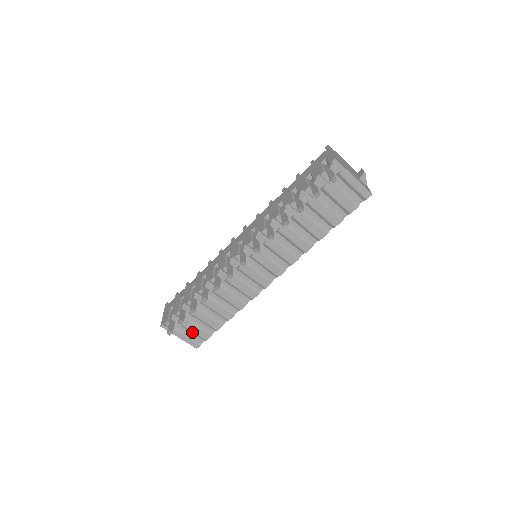
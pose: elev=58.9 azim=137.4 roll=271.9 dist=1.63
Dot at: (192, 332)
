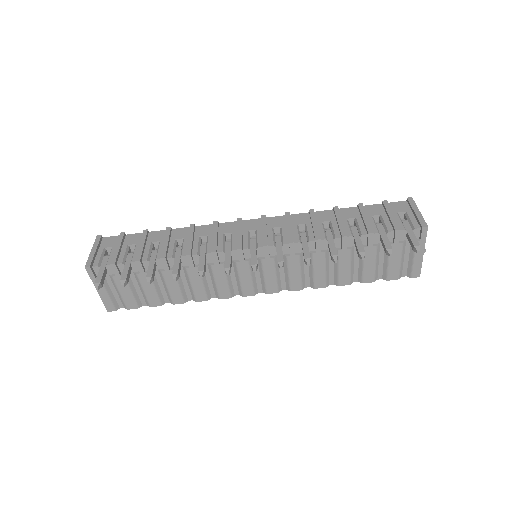
Dot at: (118, 293)
